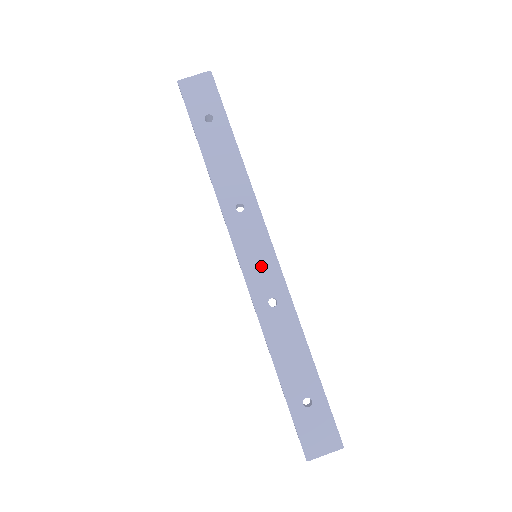
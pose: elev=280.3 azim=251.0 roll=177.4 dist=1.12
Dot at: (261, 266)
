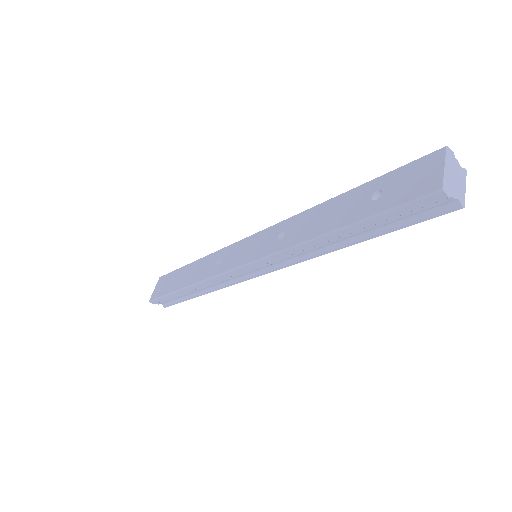
Dot at: (255, 246)
